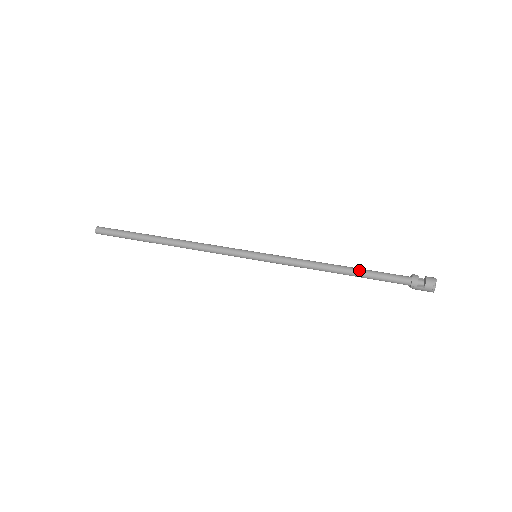
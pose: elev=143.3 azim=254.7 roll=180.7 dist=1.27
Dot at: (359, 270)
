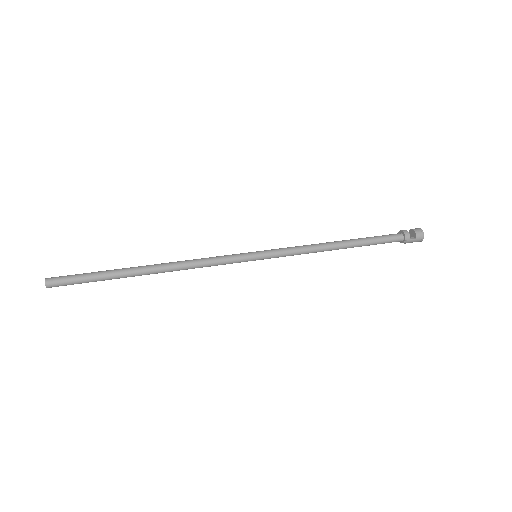
Dot at: (358, 240)
